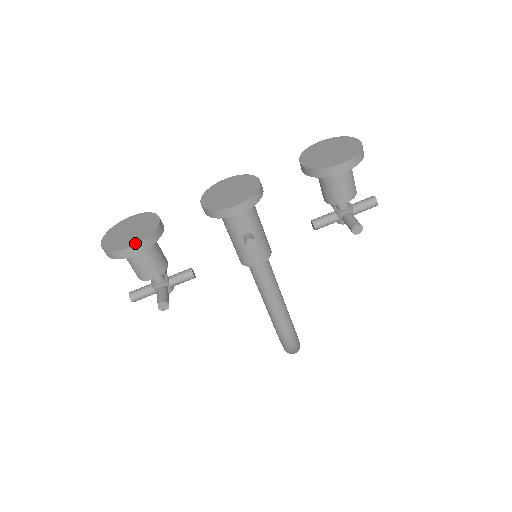
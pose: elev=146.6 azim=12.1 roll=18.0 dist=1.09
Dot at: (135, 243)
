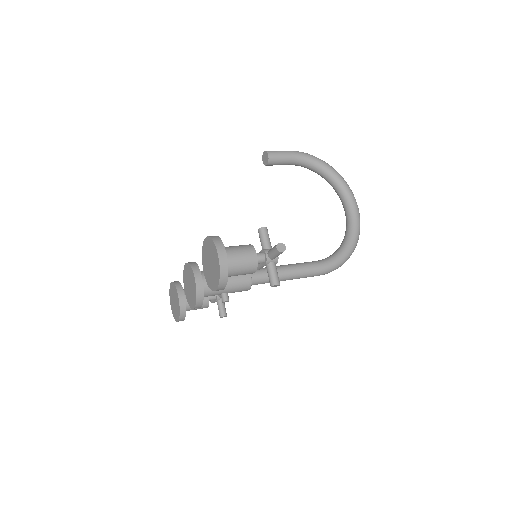
Dot at: (178, 319)
